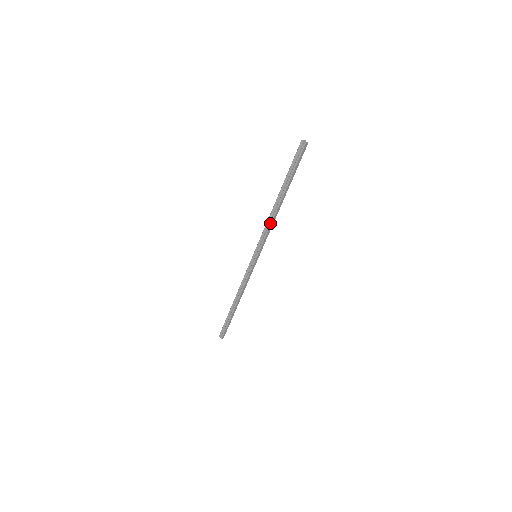
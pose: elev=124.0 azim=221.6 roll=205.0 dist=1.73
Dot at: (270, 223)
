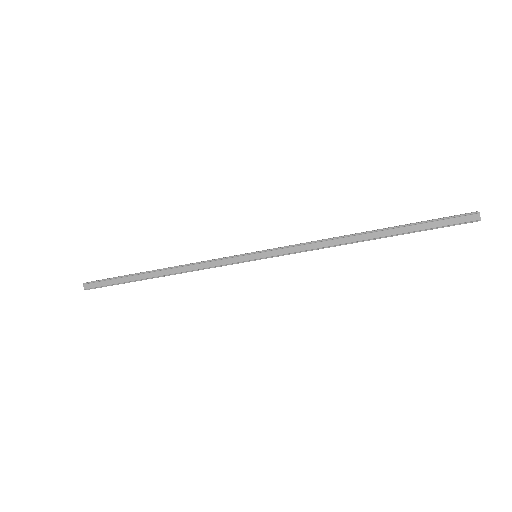
Dot at: (324, 240)
